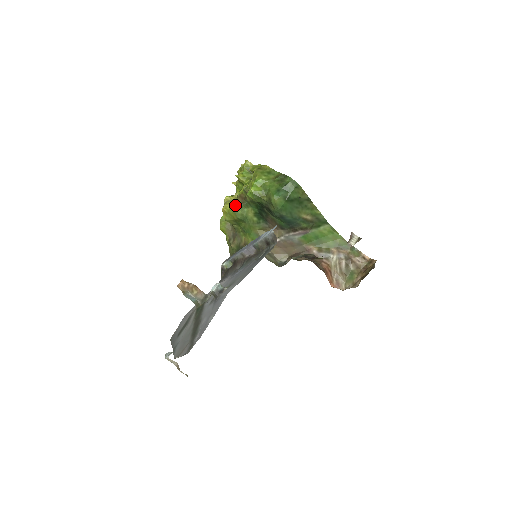
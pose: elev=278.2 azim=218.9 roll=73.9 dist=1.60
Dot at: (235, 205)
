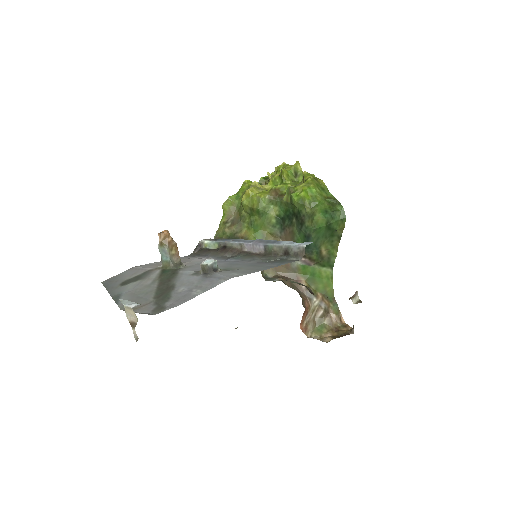
Dot at: (265, 195)
